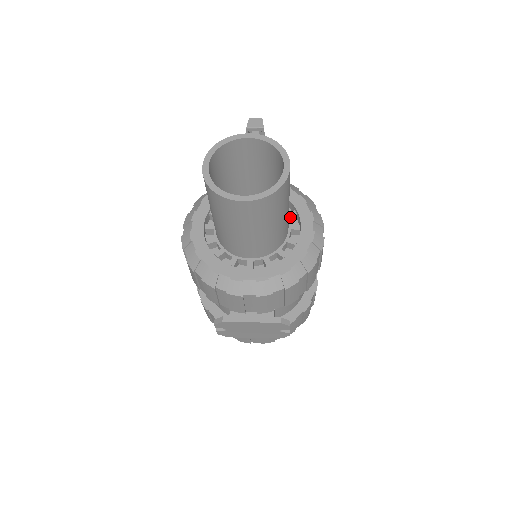
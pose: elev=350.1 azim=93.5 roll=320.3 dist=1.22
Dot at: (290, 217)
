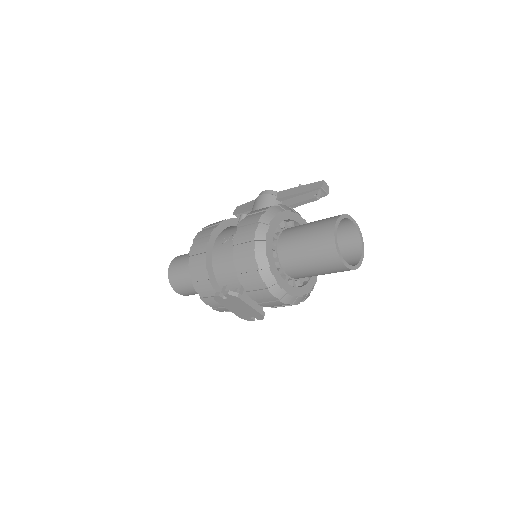
Dot at: occluded
